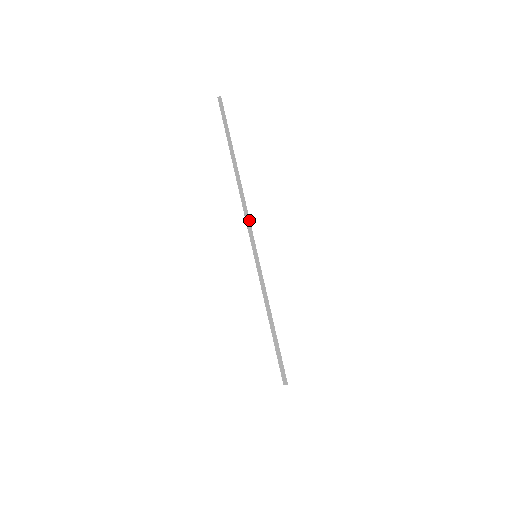
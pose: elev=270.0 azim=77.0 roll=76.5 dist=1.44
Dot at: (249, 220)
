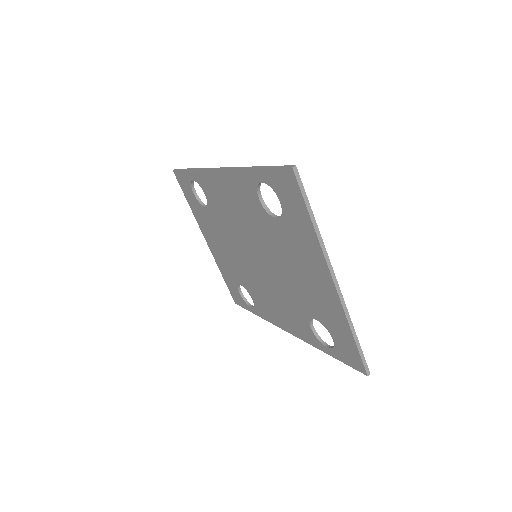
Dot at: (216, 168)
